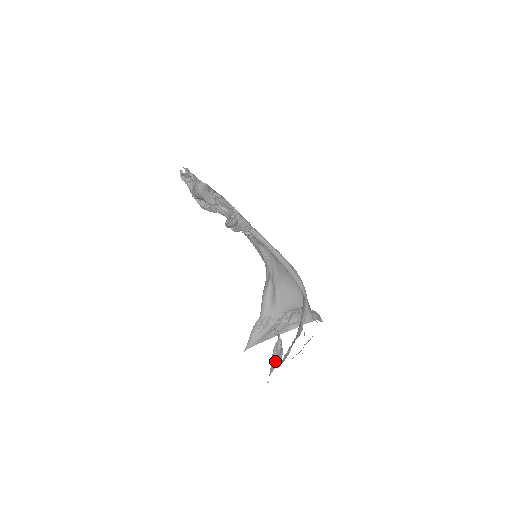
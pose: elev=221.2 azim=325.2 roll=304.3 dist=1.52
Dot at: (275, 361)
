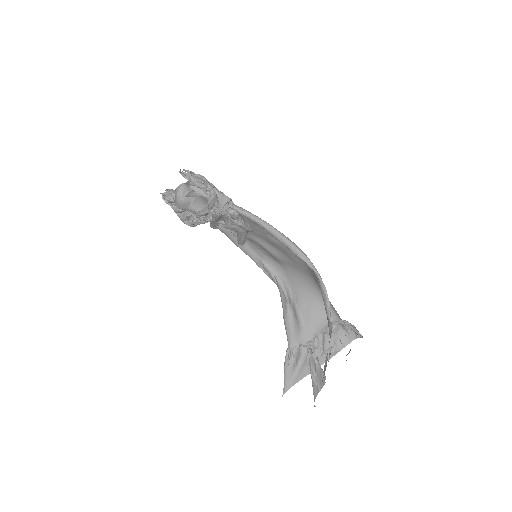
Dot at: (317, 381)
